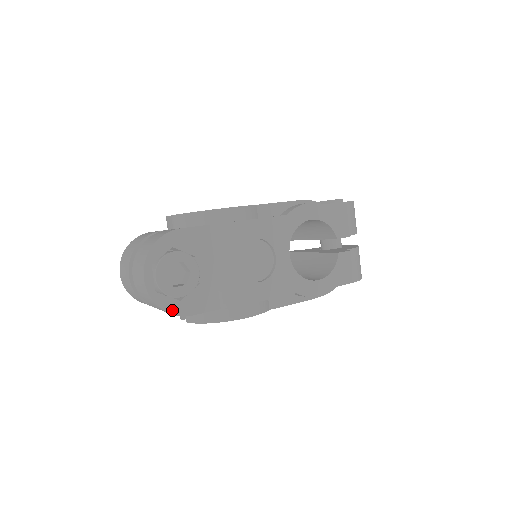
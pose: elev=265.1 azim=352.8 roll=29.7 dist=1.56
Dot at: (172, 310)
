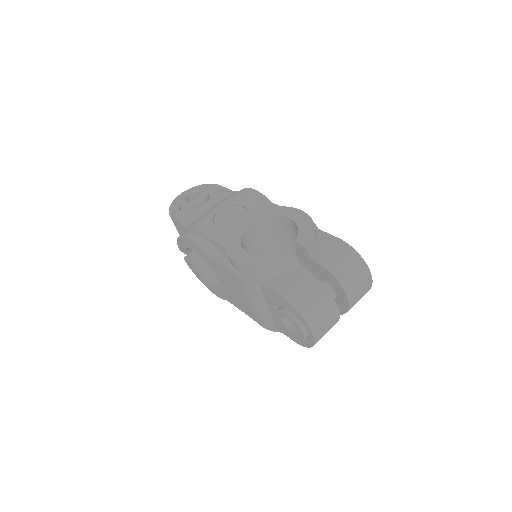
Dot at: (172, 211)
